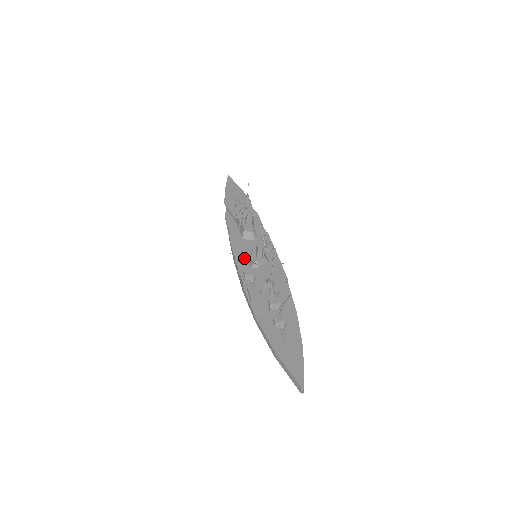
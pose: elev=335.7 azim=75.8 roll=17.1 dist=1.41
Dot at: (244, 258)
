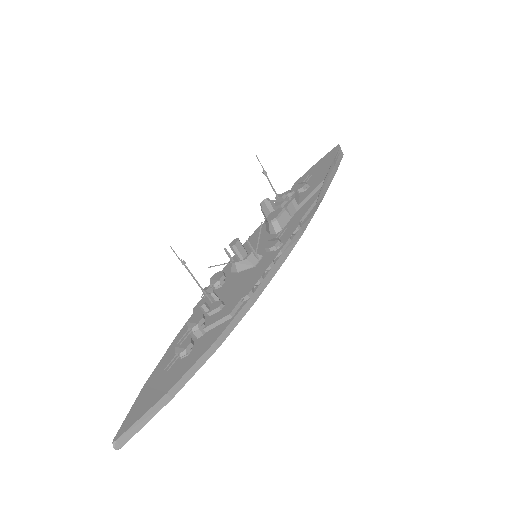
Dot at: occluded
